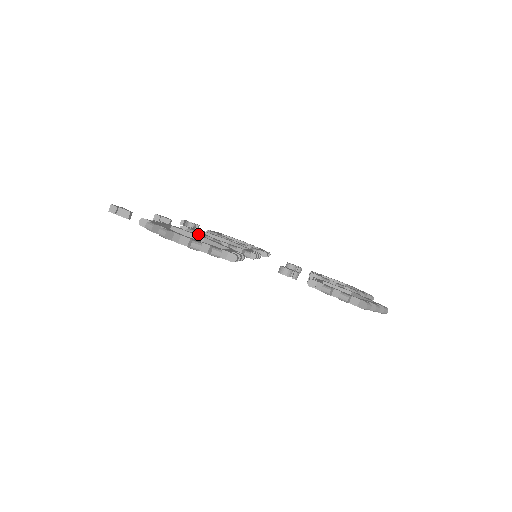
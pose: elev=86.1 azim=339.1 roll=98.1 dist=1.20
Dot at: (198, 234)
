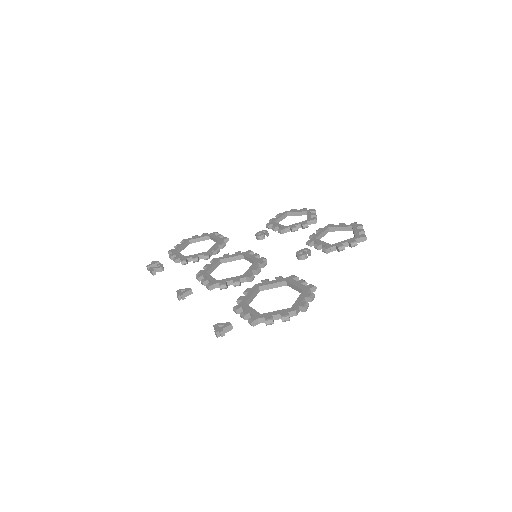
Dot at: (234, 284)
